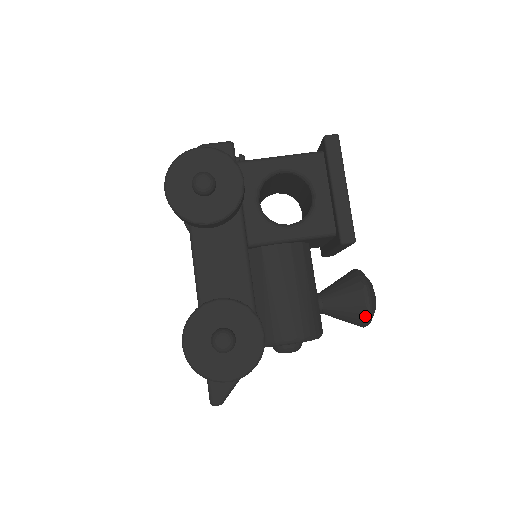
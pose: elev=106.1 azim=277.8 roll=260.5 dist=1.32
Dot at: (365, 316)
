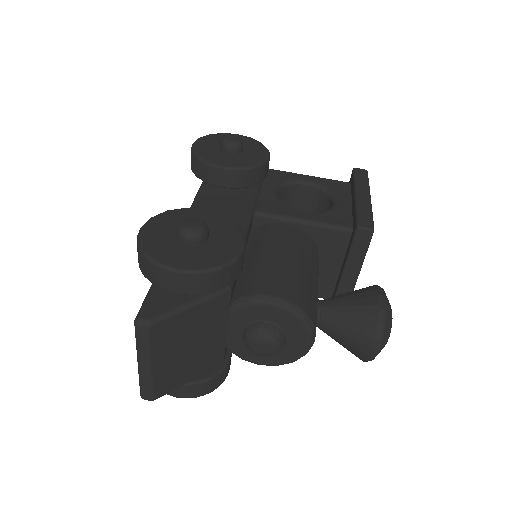
Dot at: (376, 319)
